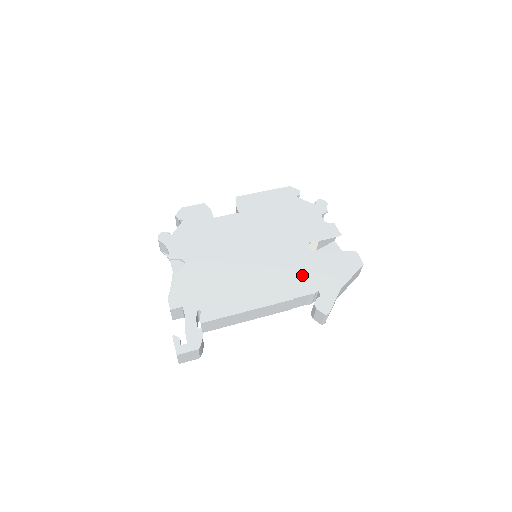
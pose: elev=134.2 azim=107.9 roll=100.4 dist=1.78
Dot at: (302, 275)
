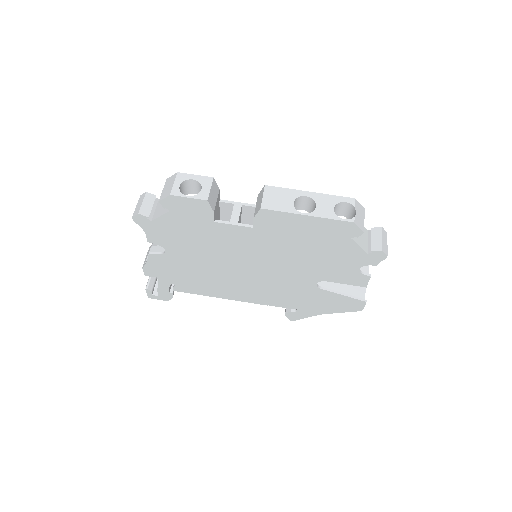
Dot at: (290, 297)
